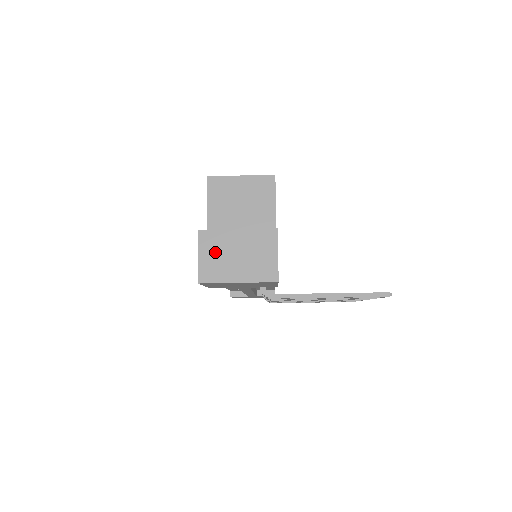
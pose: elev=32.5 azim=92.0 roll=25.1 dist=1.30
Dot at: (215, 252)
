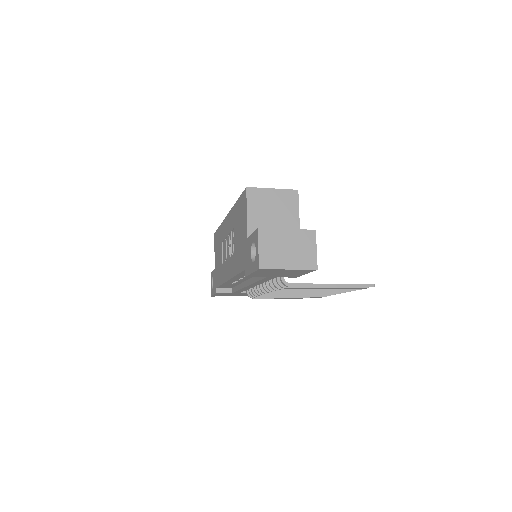
Dot at: (271, 245)
